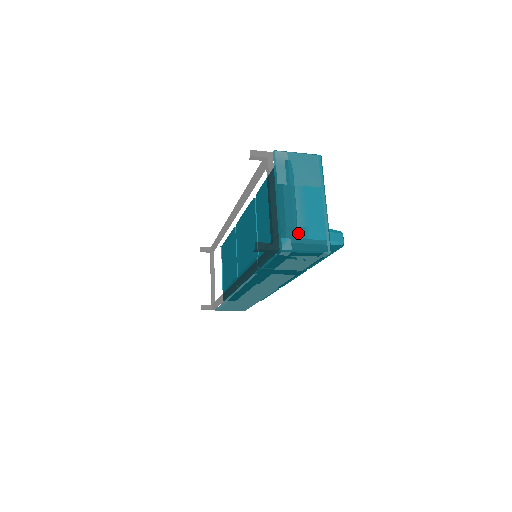
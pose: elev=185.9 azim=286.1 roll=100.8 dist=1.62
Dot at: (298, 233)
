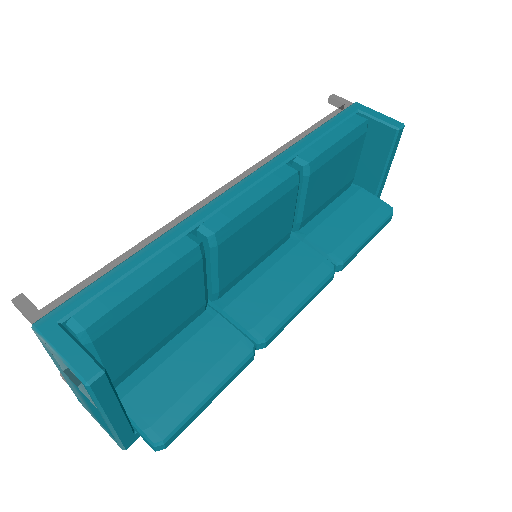
Dot at: (88, 409)
